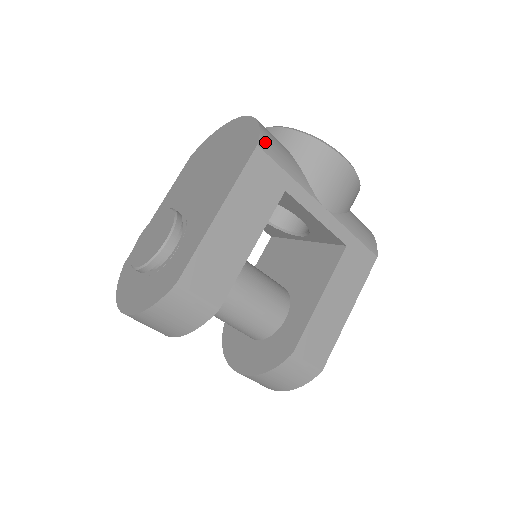
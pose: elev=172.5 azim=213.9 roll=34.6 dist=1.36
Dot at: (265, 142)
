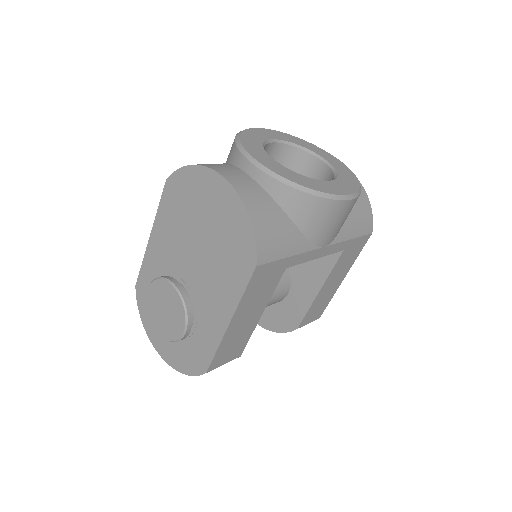
Dot at: (263, 251)
